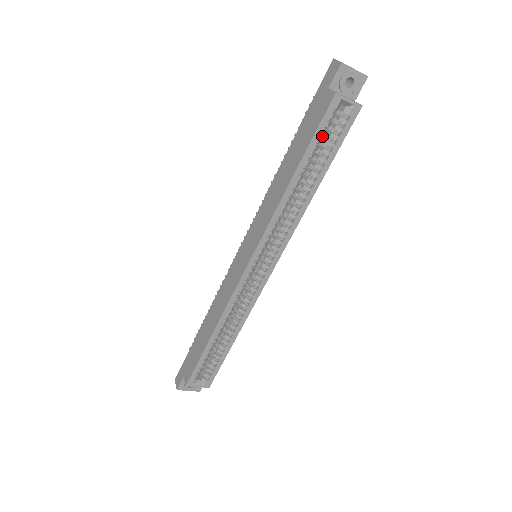
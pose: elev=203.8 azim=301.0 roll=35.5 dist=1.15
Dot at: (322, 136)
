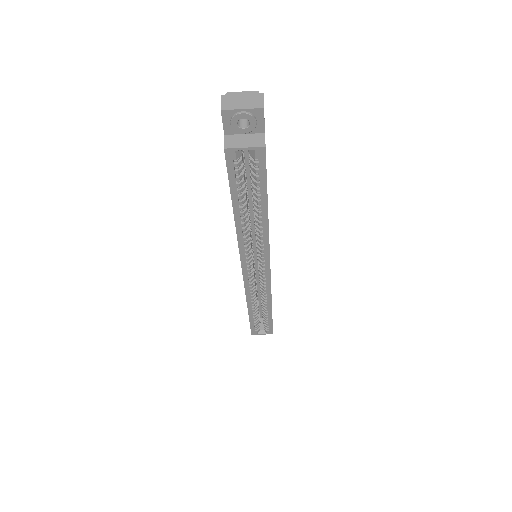
Dot at: occluded
